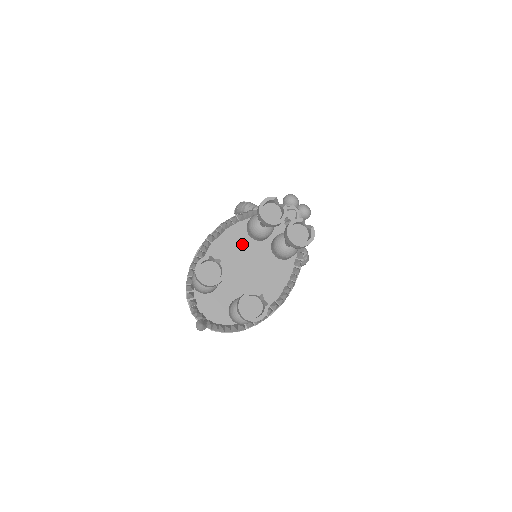
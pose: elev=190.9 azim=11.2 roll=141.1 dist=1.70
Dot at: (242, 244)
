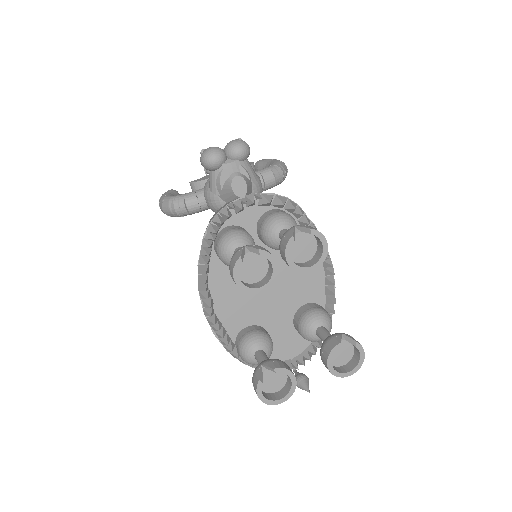
Dot at: occluded
